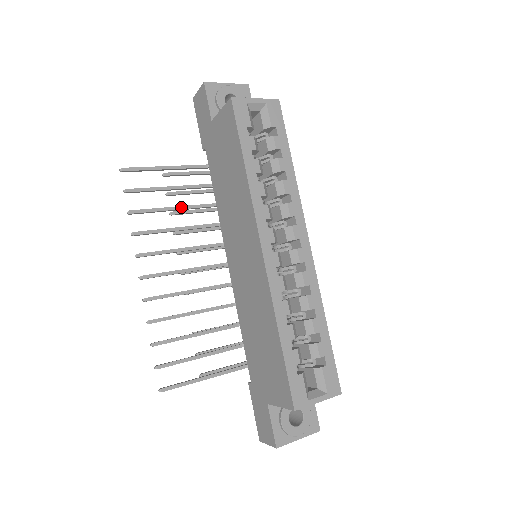
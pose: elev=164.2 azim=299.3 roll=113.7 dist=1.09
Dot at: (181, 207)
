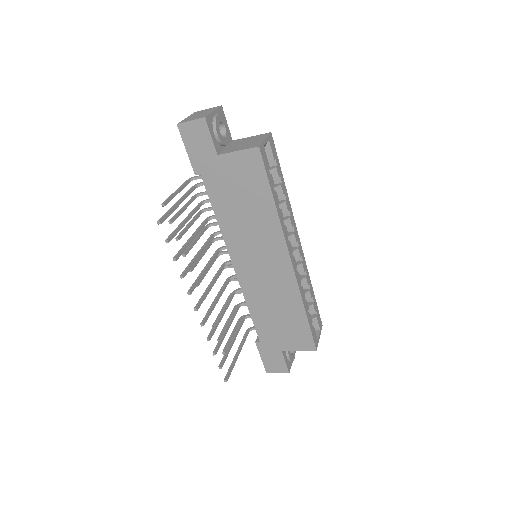
Dot at: (195, 235)
